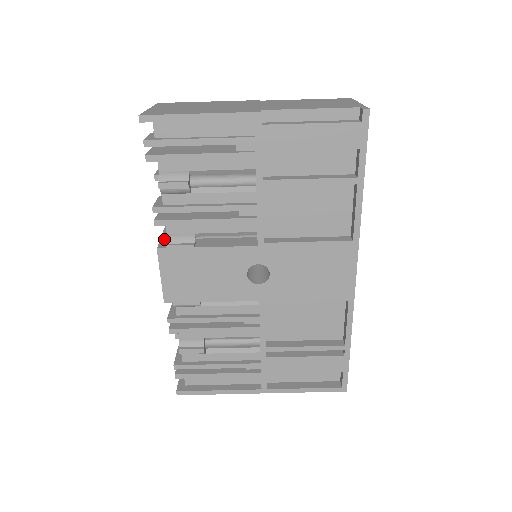
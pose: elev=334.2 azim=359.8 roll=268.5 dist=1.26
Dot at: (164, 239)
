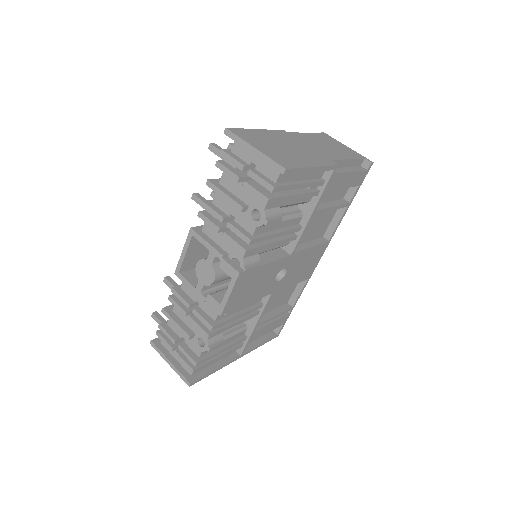
Dot at: (228, 260)
